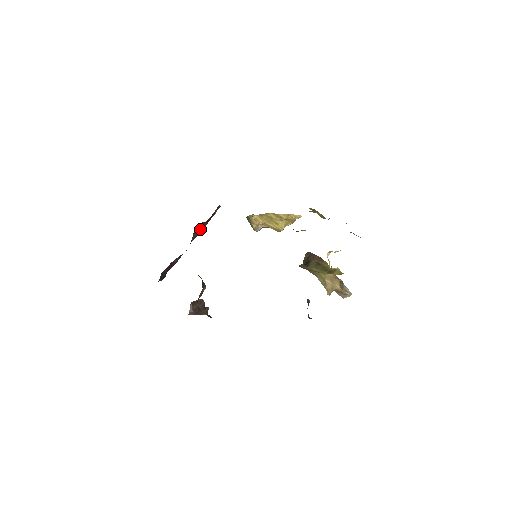
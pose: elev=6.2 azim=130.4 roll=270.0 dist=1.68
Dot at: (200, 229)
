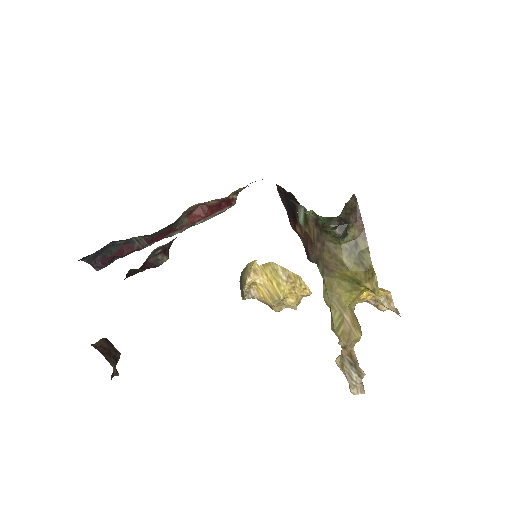
Dot at: (196, 216)
